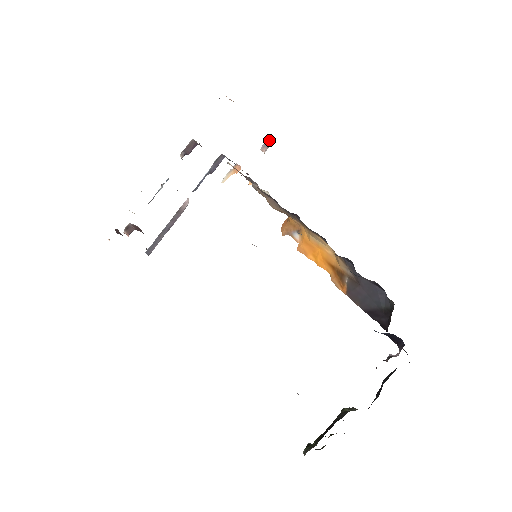
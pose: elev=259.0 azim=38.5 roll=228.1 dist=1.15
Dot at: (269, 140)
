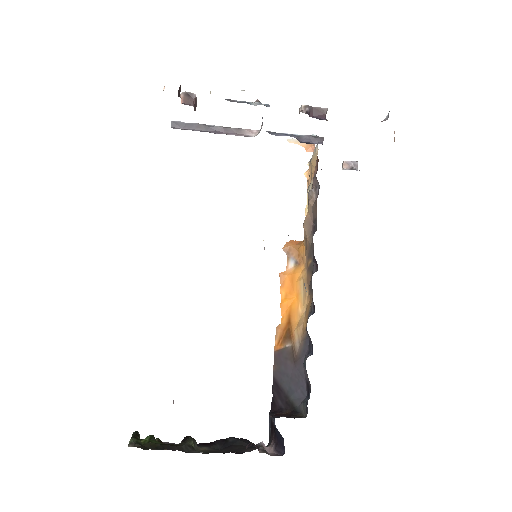
Dot at: occluded
